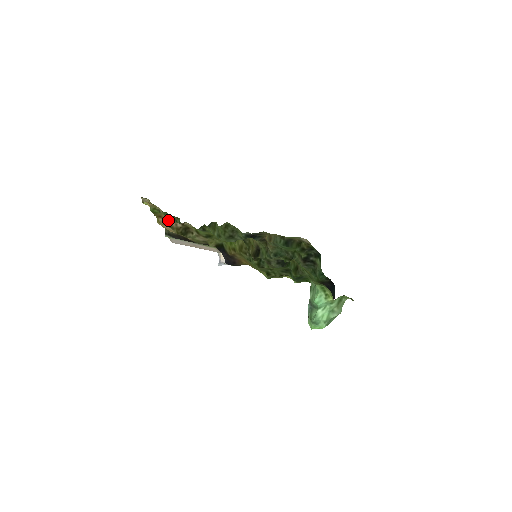
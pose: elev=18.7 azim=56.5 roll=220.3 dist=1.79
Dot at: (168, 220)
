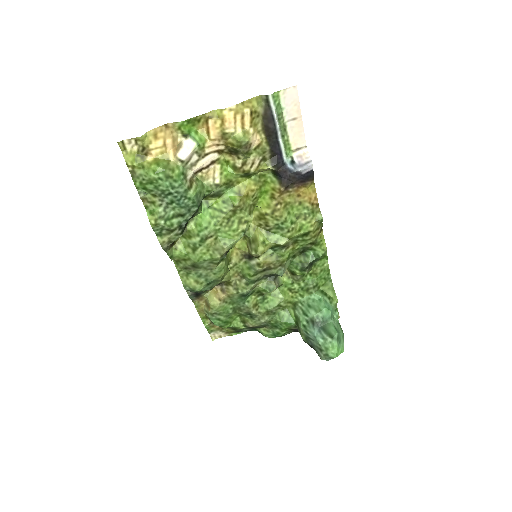
Dot at: (208, 137)
